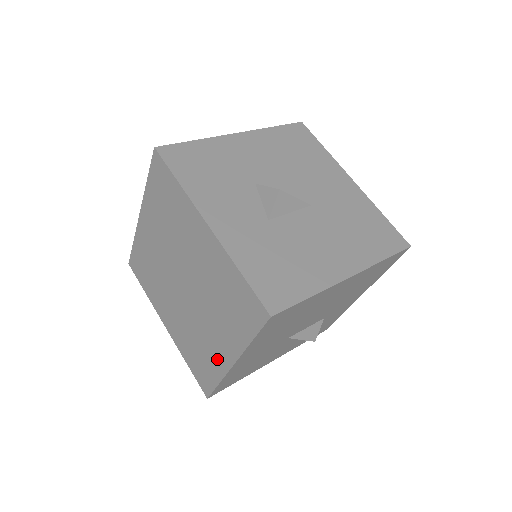
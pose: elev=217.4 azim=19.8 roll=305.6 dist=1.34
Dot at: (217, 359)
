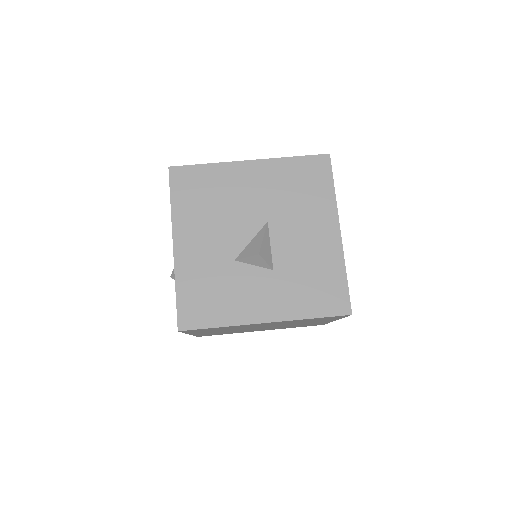
Dot at: occluded
